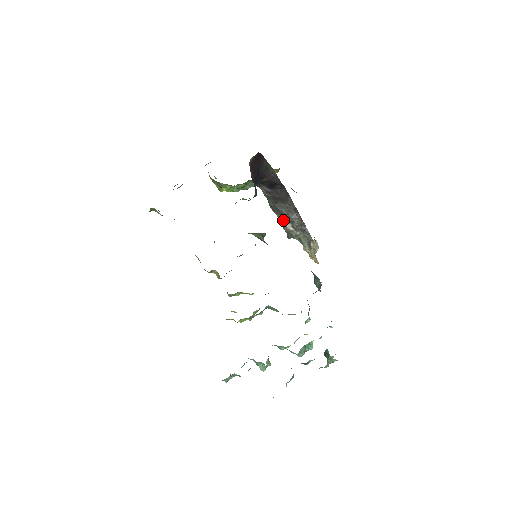
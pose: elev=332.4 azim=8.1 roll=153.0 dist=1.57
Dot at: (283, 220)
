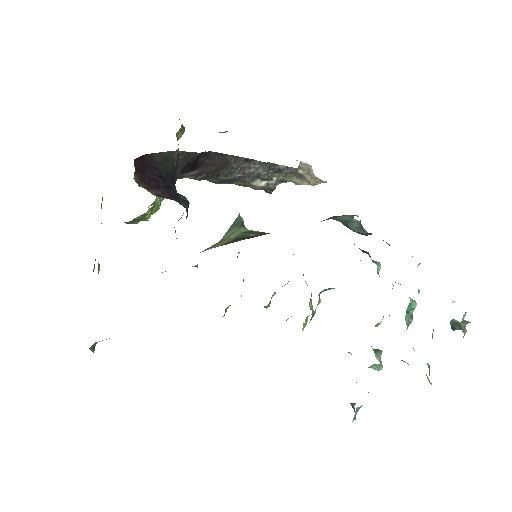
Dot at: (245, 183)
